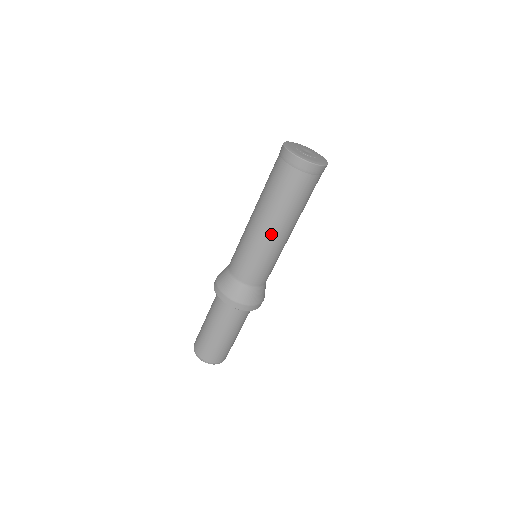
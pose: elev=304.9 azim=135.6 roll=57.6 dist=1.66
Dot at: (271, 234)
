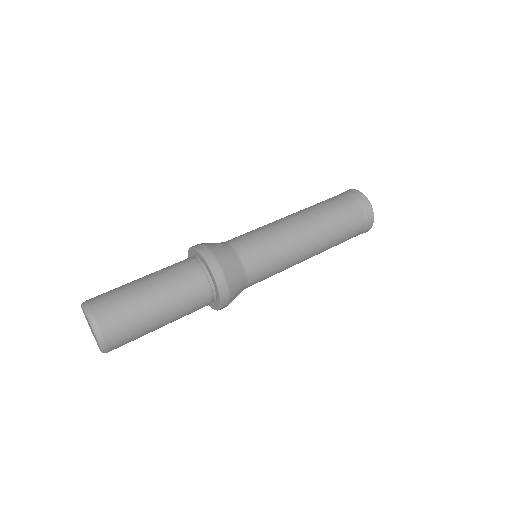
Dot at: (303, 233)
